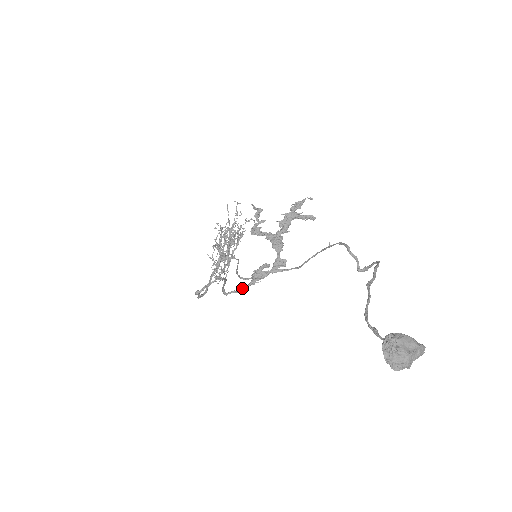
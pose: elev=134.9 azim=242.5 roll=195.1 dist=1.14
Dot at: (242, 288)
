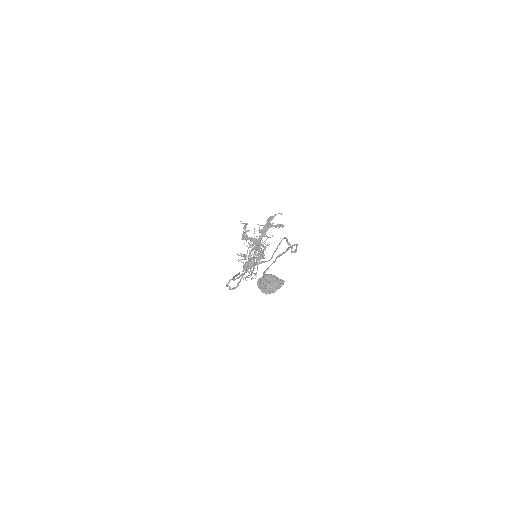
Dot at: (241, 275)
